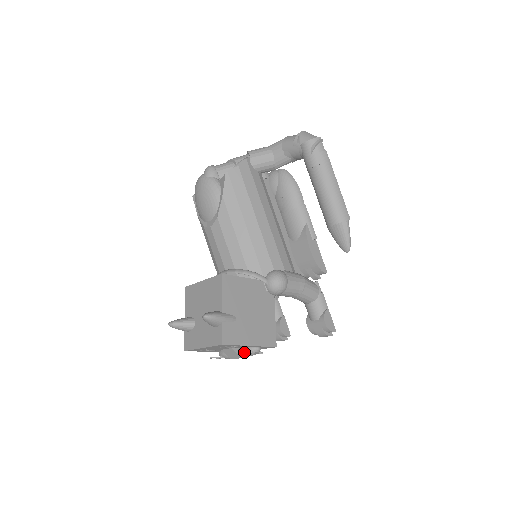
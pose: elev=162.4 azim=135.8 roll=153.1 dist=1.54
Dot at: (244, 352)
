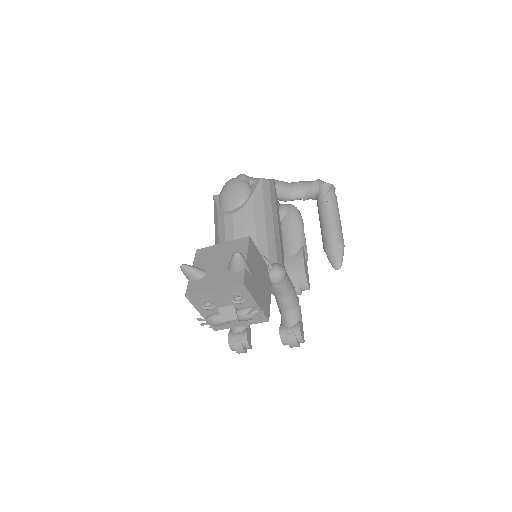
Dot at: (244, 311)
